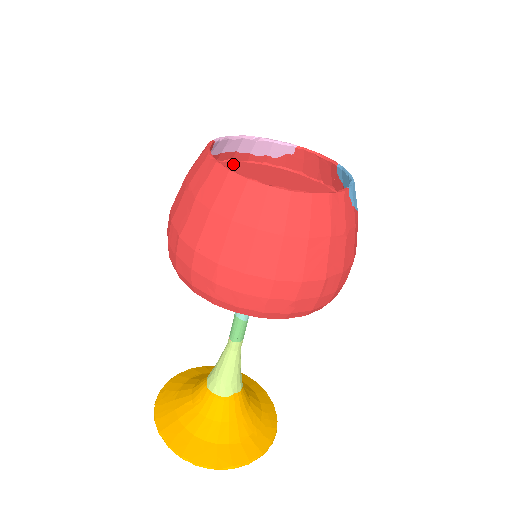
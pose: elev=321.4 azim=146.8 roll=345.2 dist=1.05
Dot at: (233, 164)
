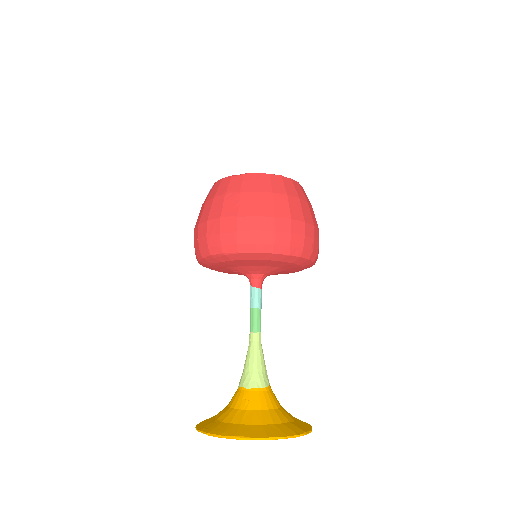
Dot at: occluded
